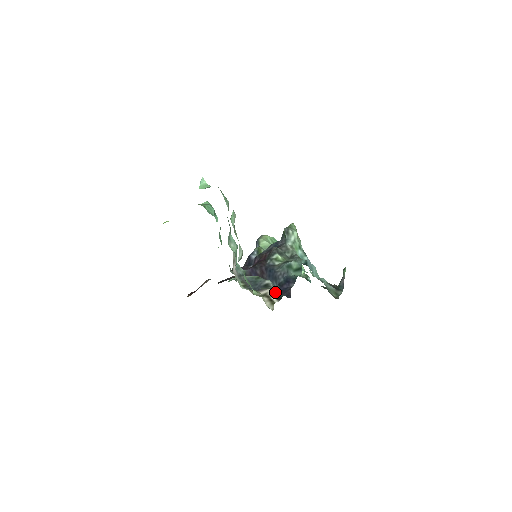
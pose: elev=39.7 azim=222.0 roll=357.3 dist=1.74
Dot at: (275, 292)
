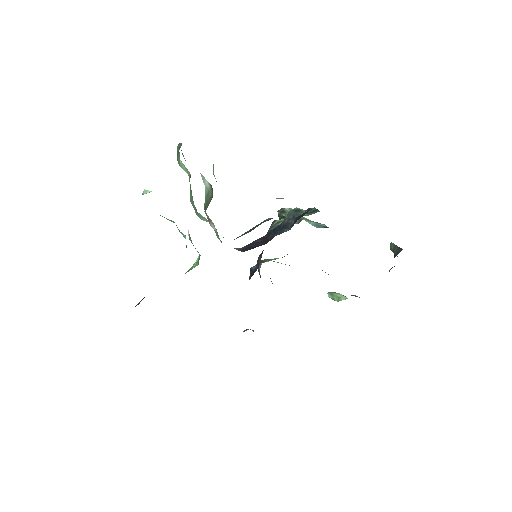
Dot at: occluded
